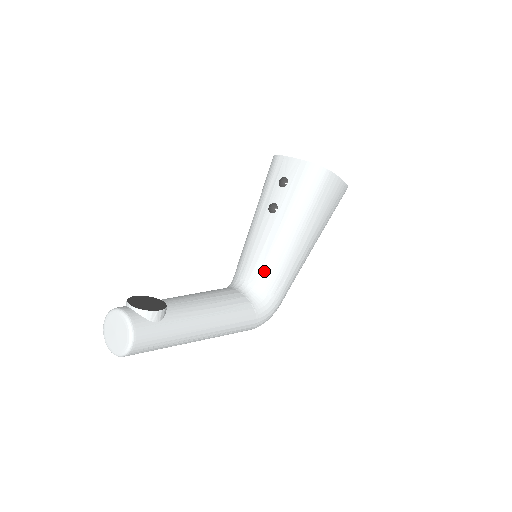
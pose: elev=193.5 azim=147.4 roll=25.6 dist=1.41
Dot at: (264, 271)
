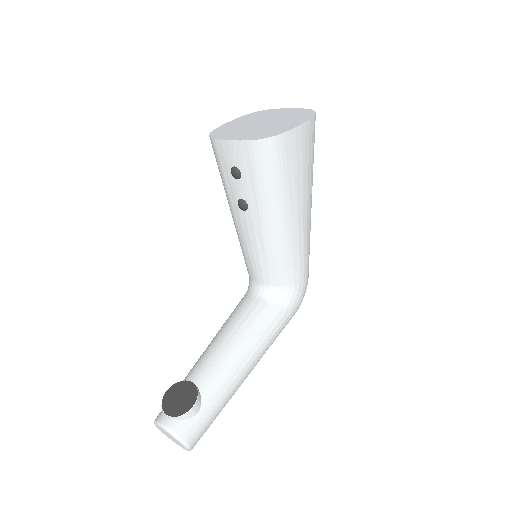
Dot at: (272, 270)
